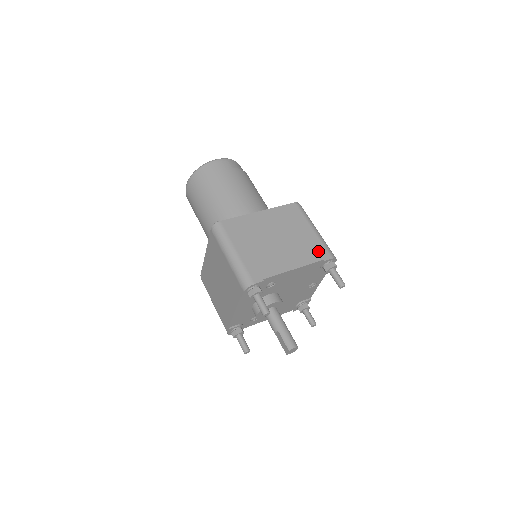
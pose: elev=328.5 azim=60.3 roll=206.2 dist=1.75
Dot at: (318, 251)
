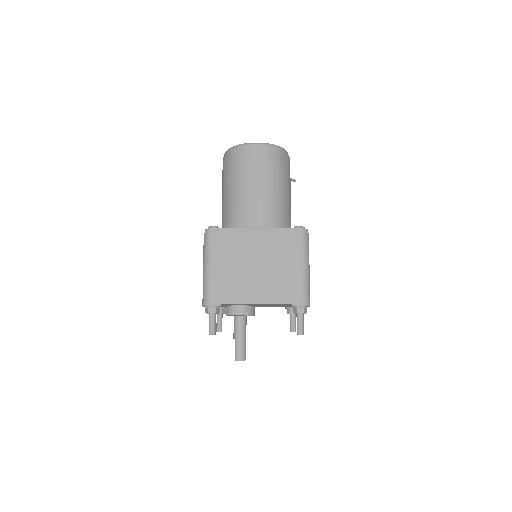
Dot at: (292, 293)
